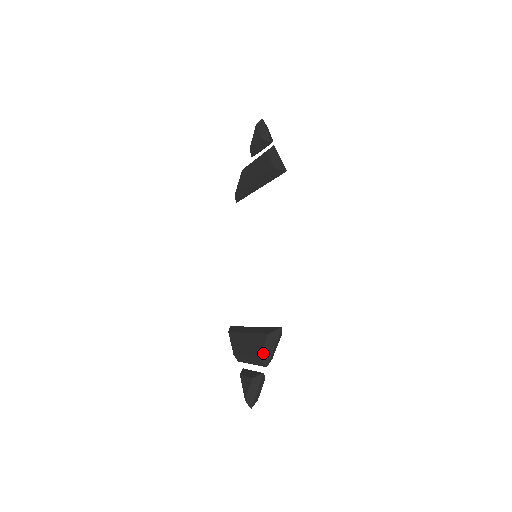
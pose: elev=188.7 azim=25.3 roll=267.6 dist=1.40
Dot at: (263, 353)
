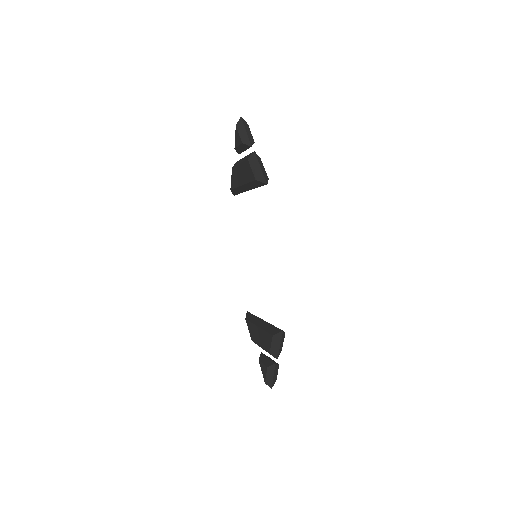
Dot at: (272, 349)
